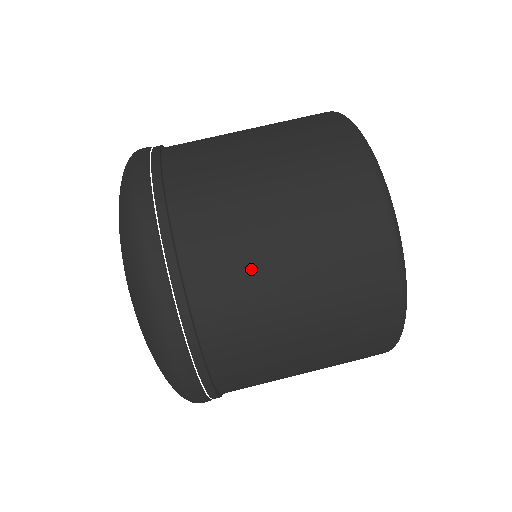
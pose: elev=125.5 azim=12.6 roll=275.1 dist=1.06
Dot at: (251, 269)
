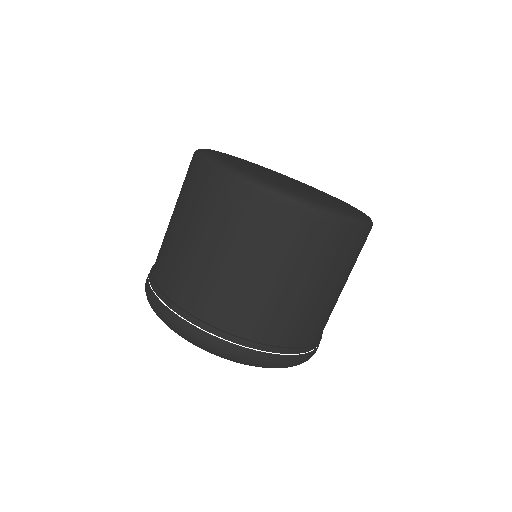
Dot at: (305, 310)
